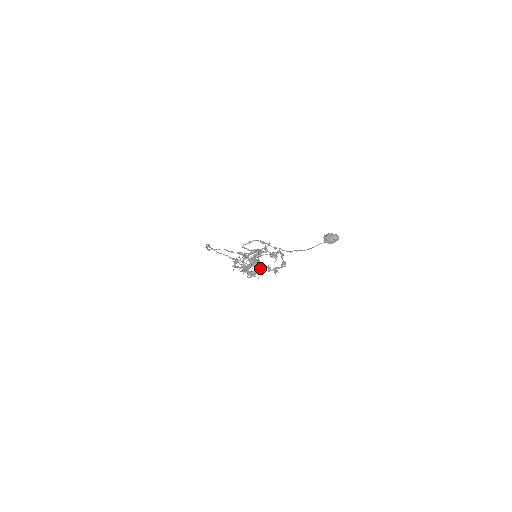
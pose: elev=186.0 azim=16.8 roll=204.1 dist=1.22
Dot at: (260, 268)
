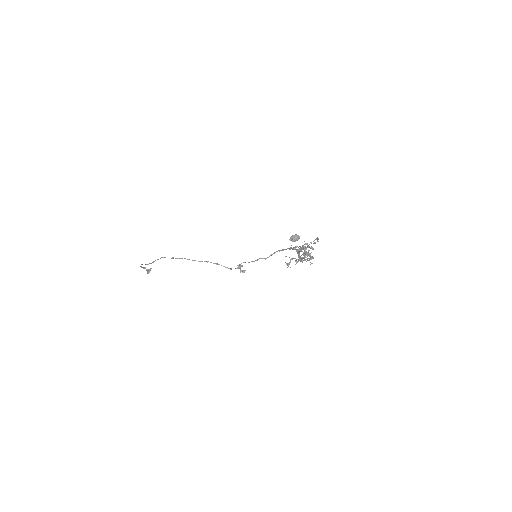
Dot at: occluded
